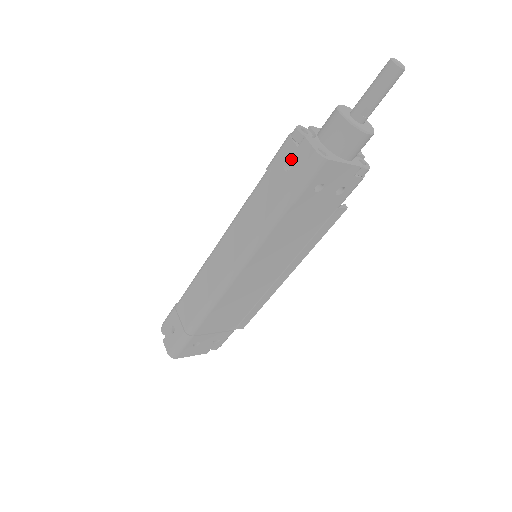
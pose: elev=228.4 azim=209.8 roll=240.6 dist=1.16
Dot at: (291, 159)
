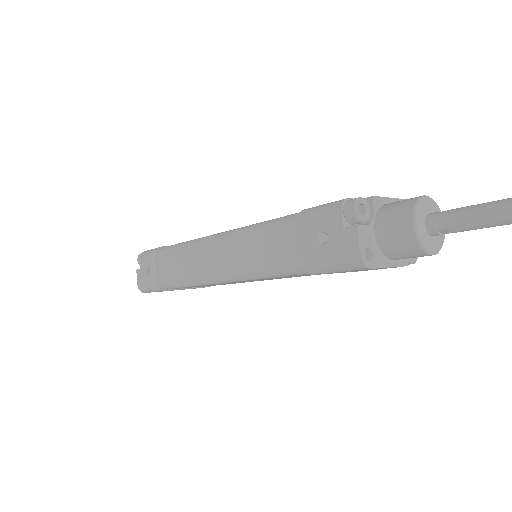
Dot at: (330, 235)
